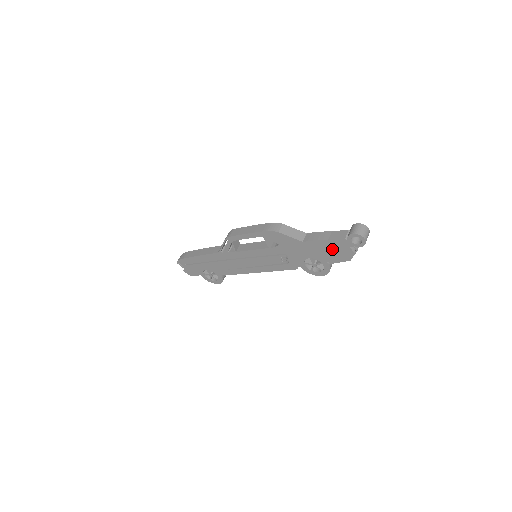
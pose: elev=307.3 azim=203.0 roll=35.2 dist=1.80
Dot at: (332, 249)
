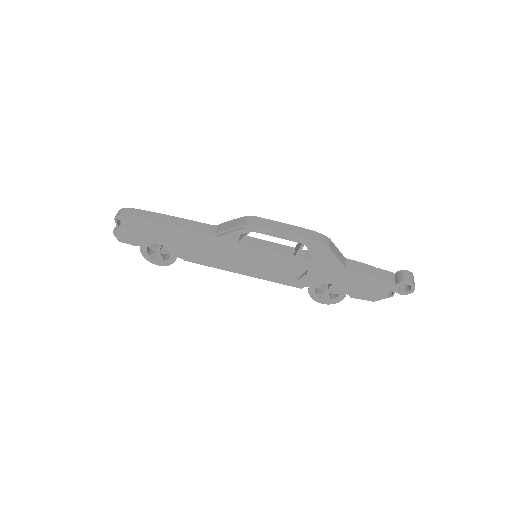
Dot at: (369, 286)
